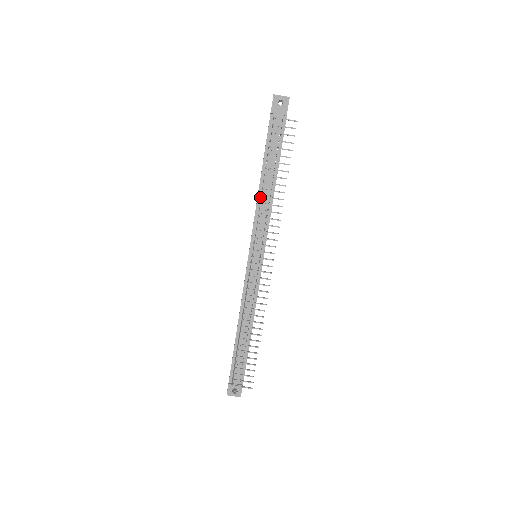
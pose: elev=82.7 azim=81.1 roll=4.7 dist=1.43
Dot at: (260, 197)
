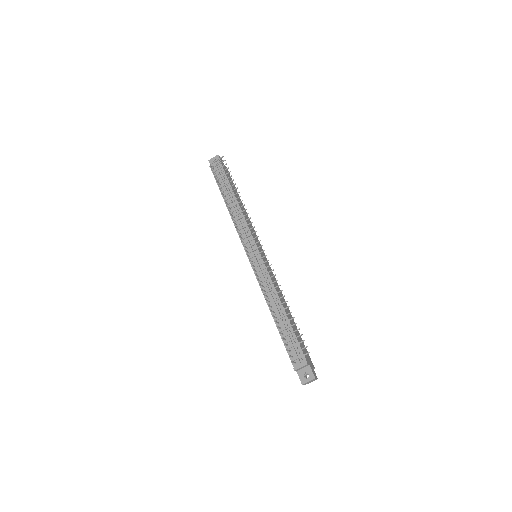
Dot at: occluded
